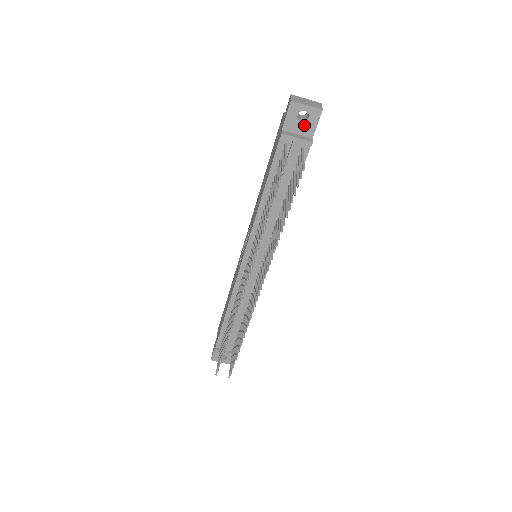
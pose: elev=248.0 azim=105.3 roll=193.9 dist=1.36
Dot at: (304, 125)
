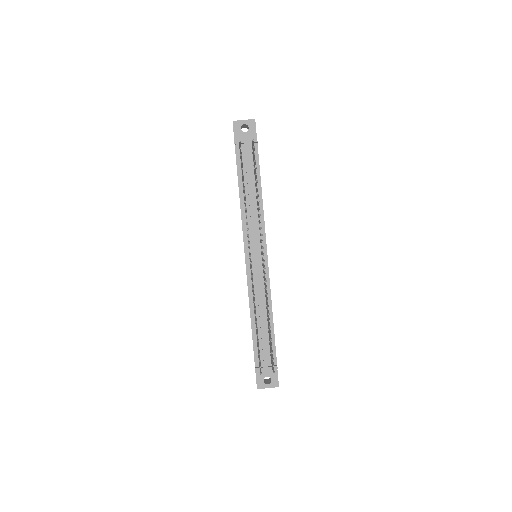
Dot at: (248, 133)
